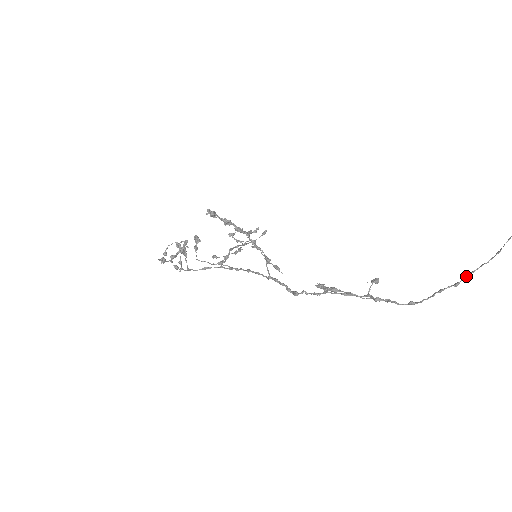
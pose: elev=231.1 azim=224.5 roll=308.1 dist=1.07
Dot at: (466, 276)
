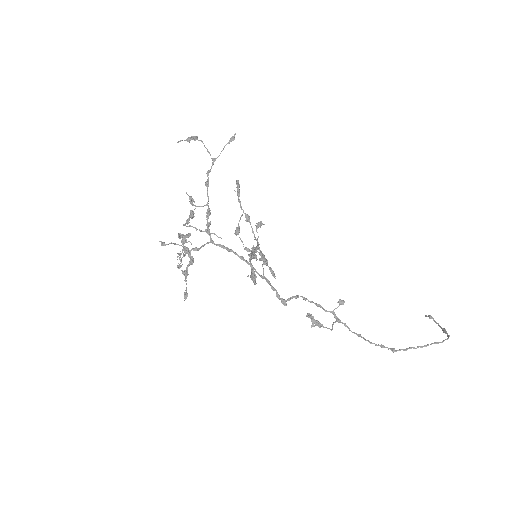
Dot at: occluded
